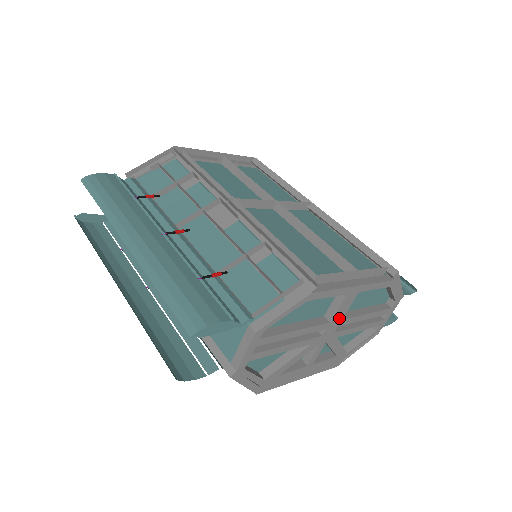
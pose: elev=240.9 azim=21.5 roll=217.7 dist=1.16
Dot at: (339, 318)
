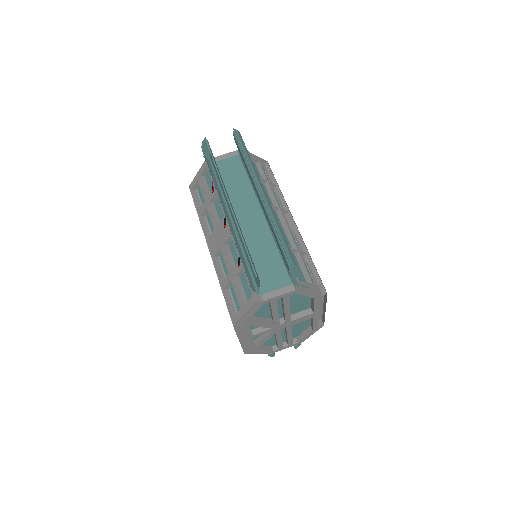
Dot at: (293, 323)
